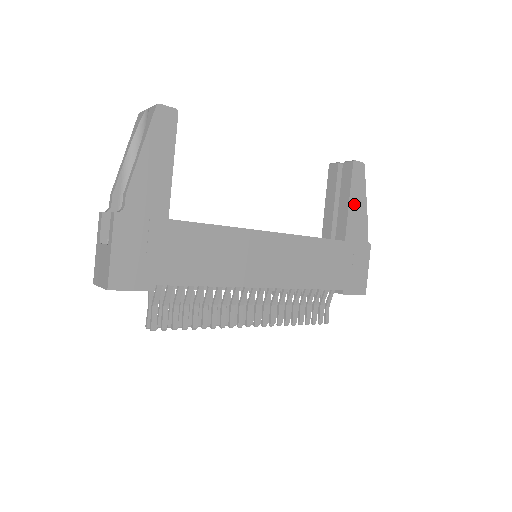
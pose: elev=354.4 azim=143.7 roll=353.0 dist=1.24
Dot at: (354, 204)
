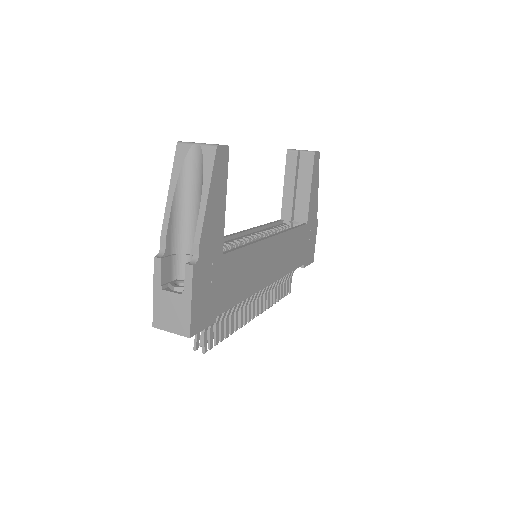
Dot at: (313, 190)
